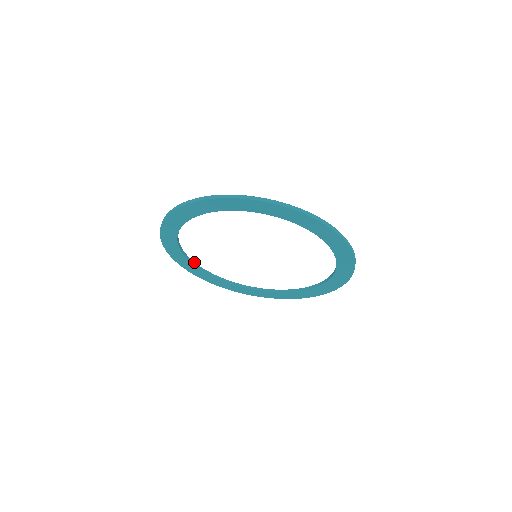
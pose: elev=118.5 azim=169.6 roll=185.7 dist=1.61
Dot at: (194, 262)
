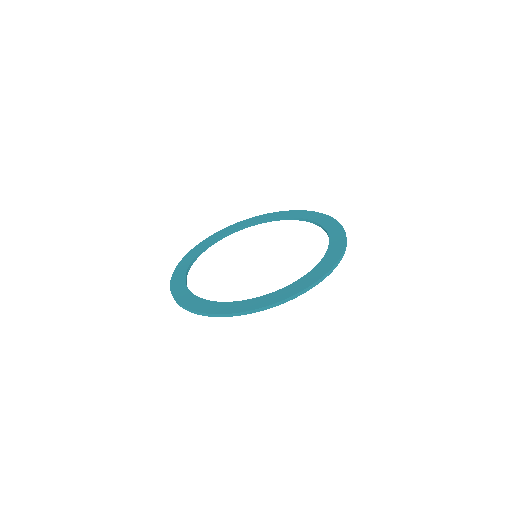
Dot at: (238, 228)
